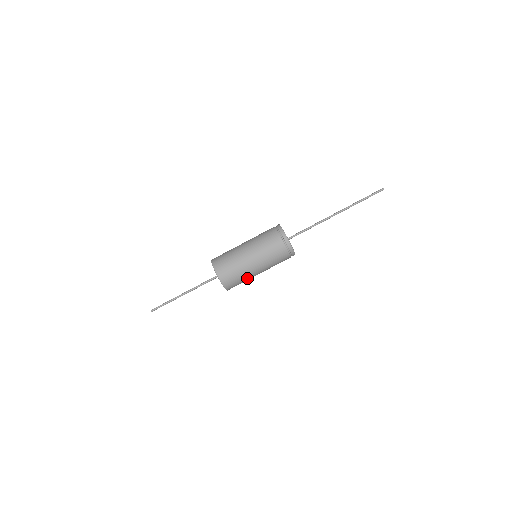
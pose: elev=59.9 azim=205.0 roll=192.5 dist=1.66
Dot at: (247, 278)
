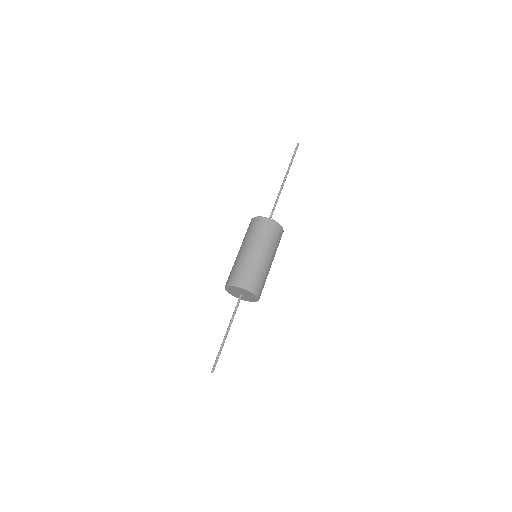
Dot at: (266, 276)
